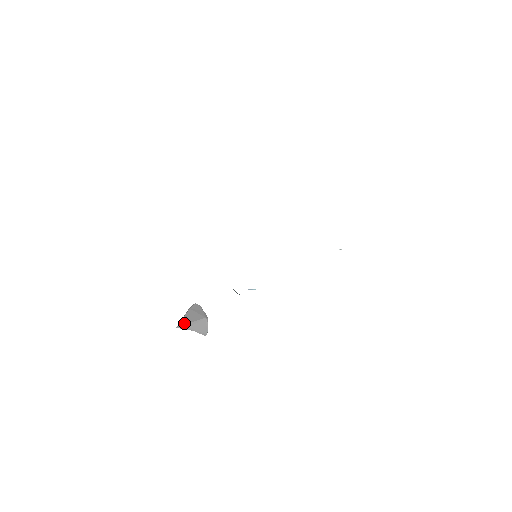
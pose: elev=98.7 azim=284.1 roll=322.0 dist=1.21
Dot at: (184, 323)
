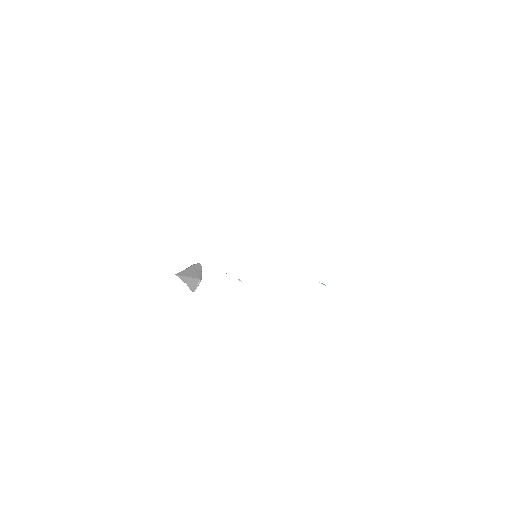
Dot at: (183, 274)
